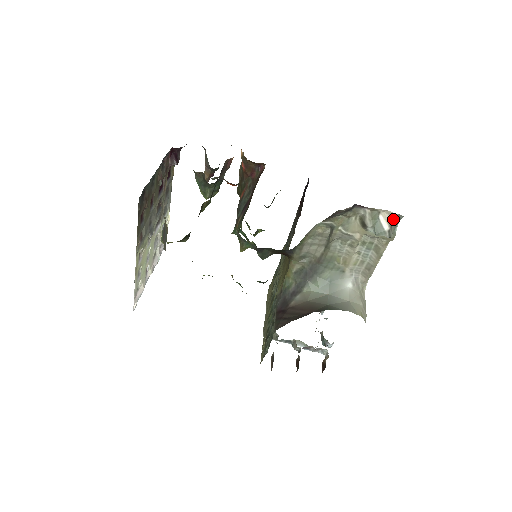
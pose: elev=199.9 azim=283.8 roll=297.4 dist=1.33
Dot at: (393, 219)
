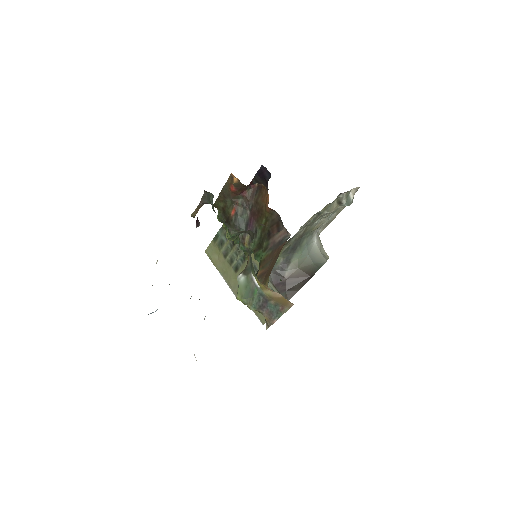
Dot at: occluded
